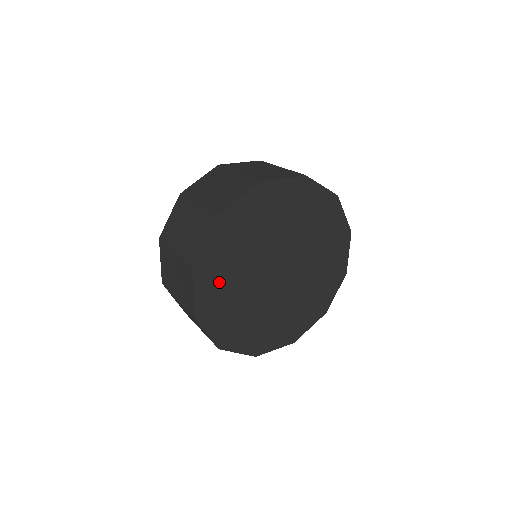
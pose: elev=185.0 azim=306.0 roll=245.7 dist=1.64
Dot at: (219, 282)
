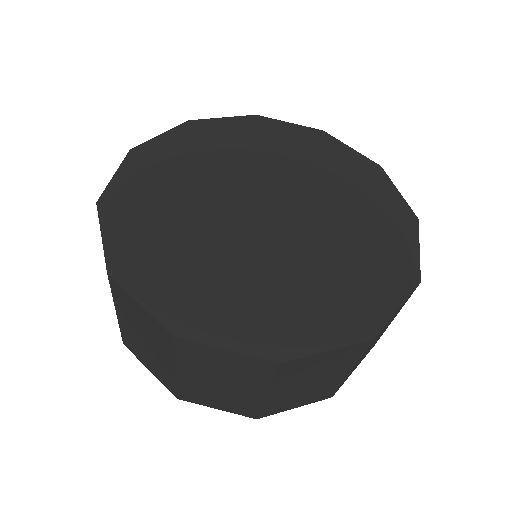
Dot at: (149, 223)
